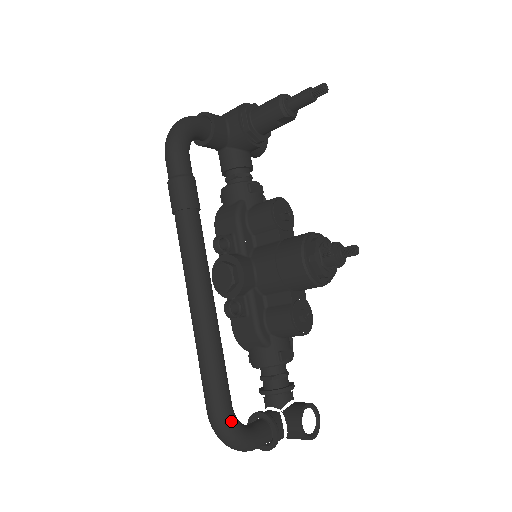
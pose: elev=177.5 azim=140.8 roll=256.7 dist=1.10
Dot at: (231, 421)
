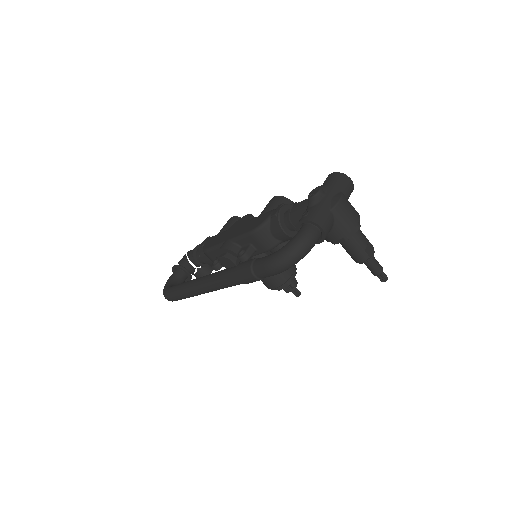
Dot at: occluded
